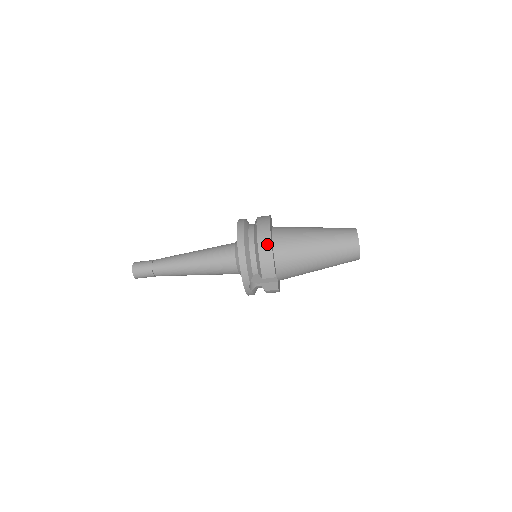
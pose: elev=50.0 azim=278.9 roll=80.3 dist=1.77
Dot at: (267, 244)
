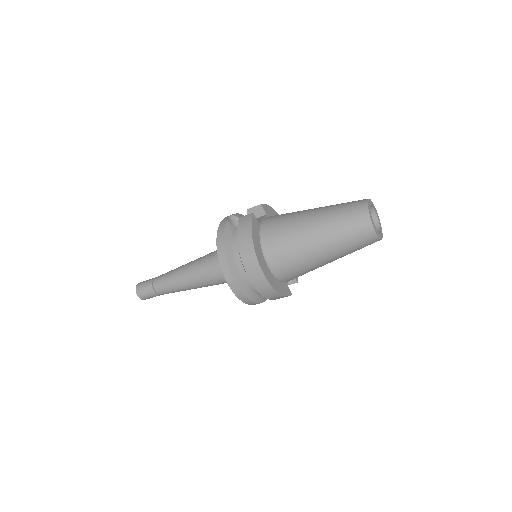
Dot at: (269, 290)
